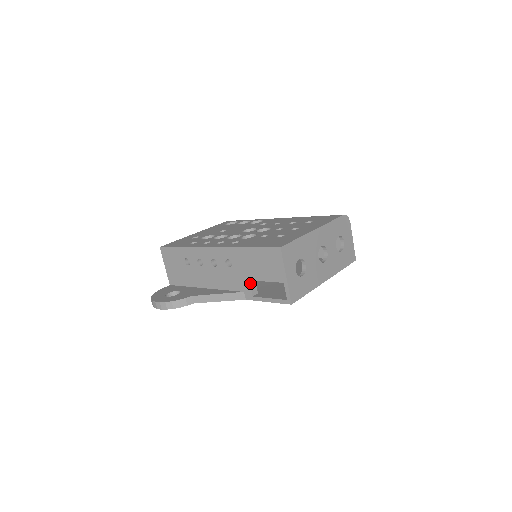
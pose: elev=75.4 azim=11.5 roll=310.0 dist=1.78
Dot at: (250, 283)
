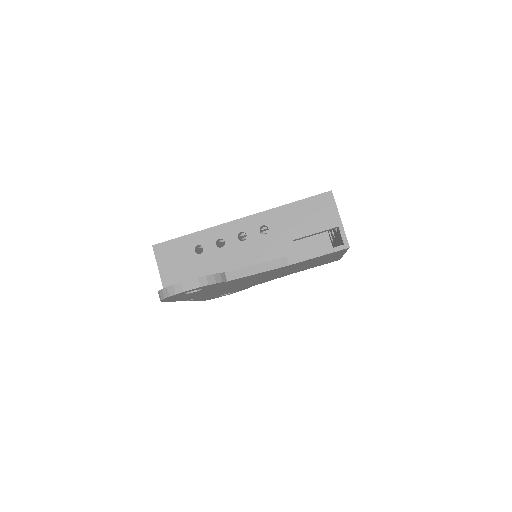
Dot at: occluded
